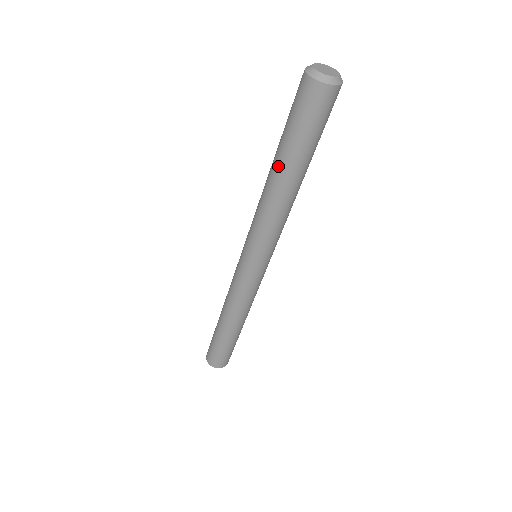
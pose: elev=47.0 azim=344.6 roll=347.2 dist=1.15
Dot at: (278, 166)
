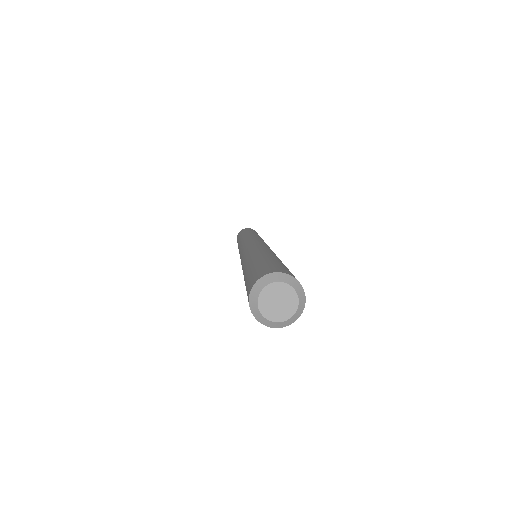
Dot at: occluded
